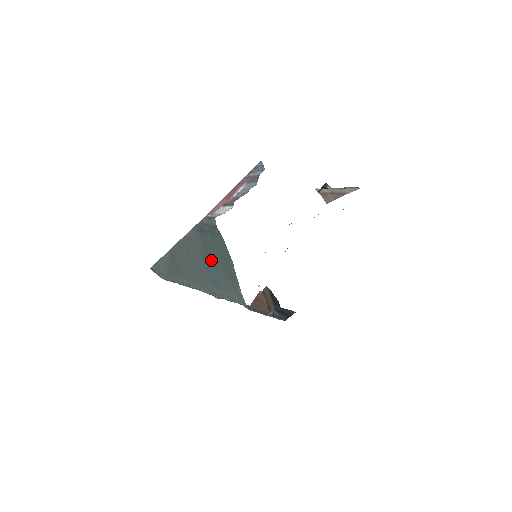
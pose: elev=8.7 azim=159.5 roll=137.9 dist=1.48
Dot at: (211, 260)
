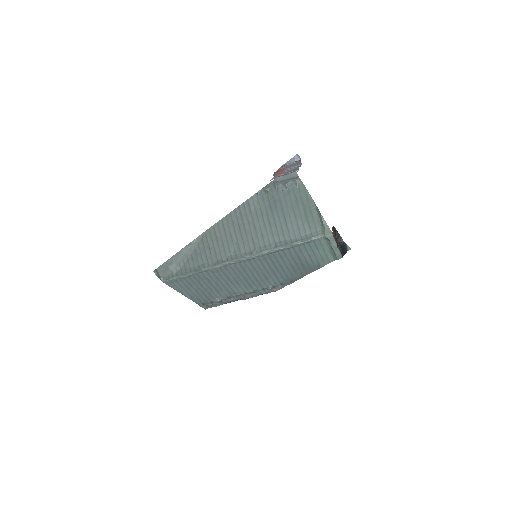
Dot at: (279, 214)
